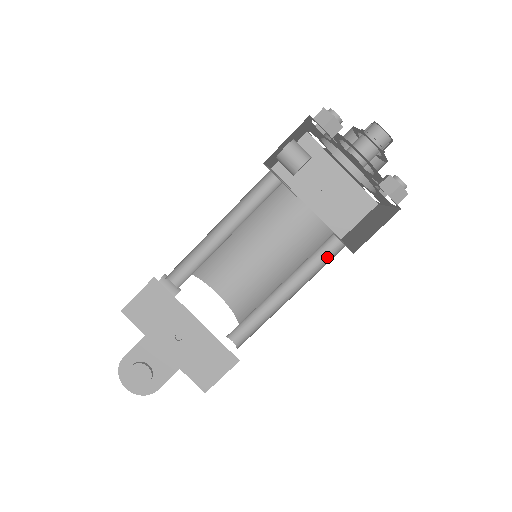
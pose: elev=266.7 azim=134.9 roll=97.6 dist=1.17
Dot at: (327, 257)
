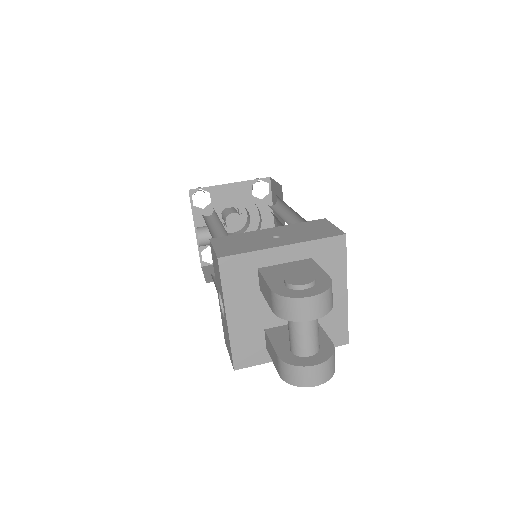
Dot at: (279, 208)
